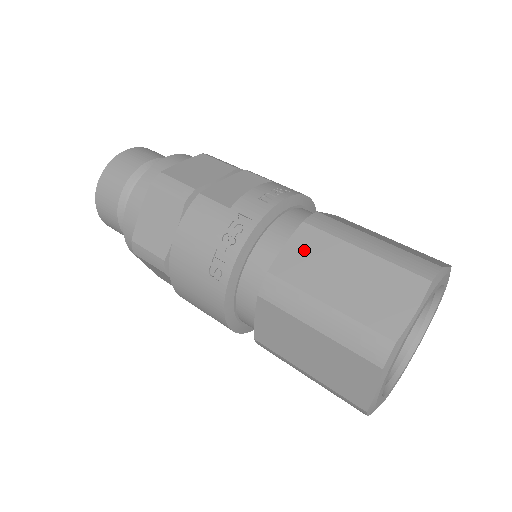
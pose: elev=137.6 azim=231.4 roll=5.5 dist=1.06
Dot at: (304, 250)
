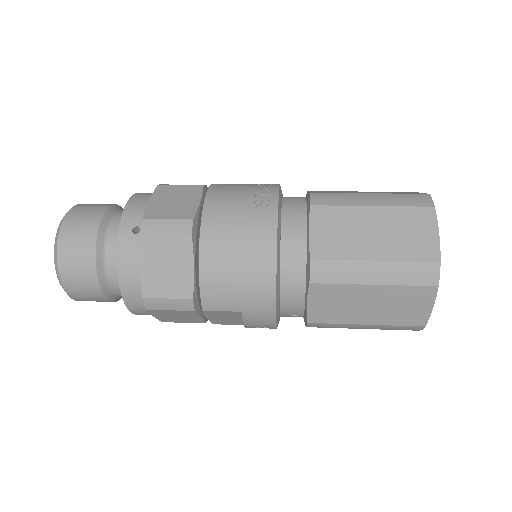
Dot at: occluded
